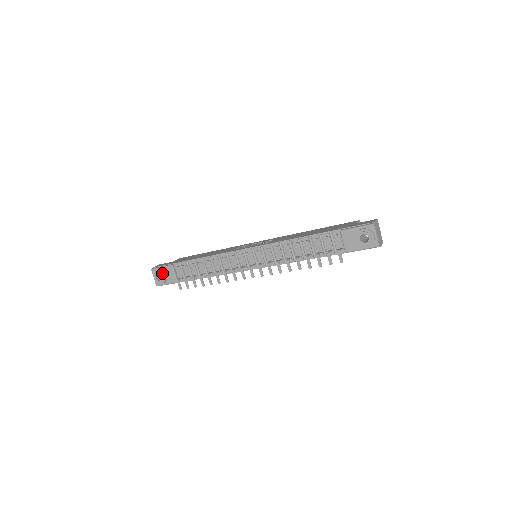
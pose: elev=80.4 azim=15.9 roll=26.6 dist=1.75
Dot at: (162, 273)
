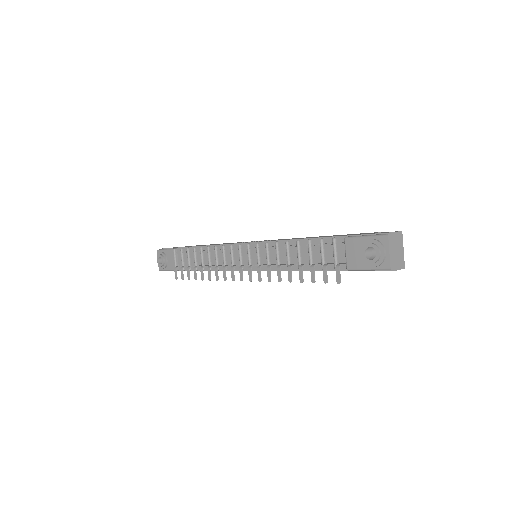
Dot at: (164, 256)
